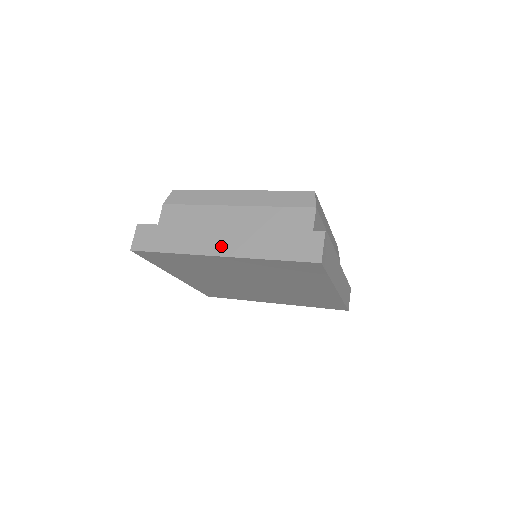
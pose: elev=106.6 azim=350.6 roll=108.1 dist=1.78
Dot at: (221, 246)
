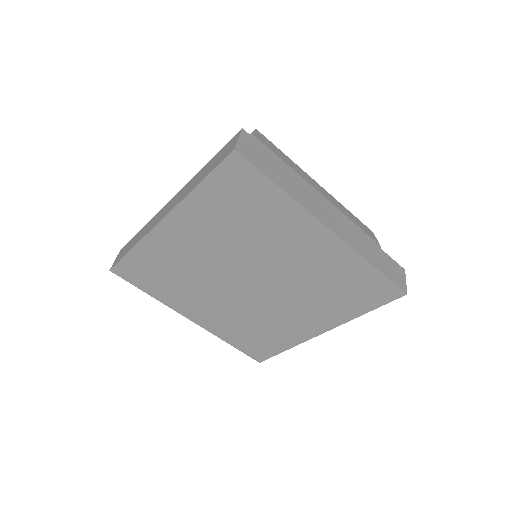
Dot at: (166, 211)
